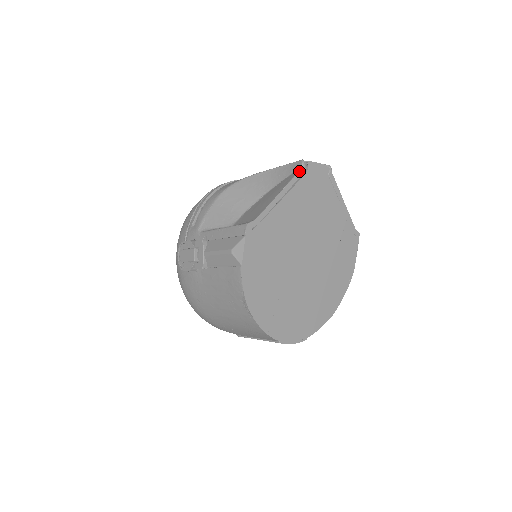
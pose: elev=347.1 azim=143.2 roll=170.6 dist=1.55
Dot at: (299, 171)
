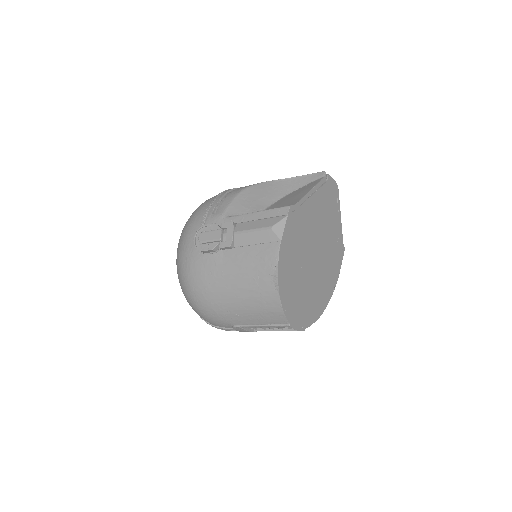
Dot at: (323, 178)
